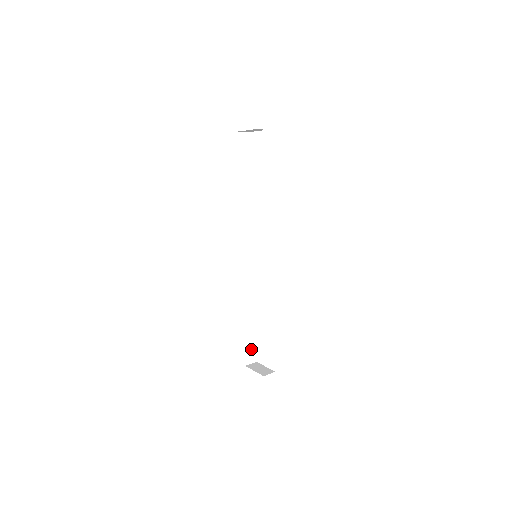
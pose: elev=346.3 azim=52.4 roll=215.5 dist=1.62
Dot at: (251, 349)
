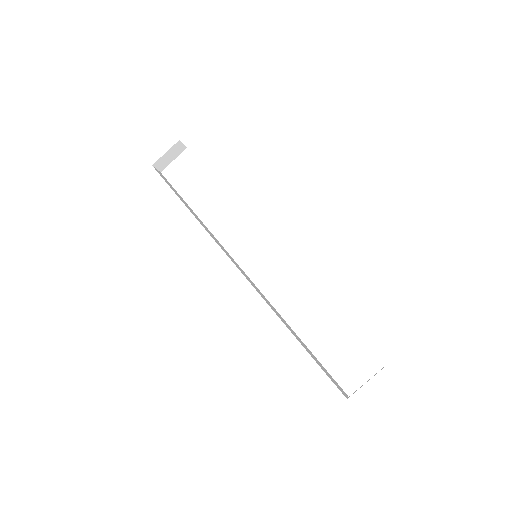
Dot at: (331, 379)
